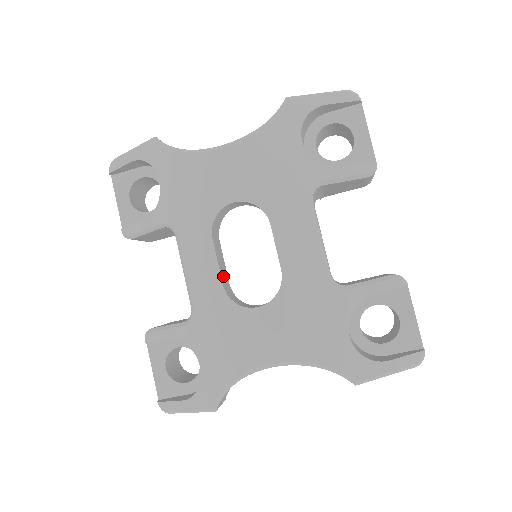
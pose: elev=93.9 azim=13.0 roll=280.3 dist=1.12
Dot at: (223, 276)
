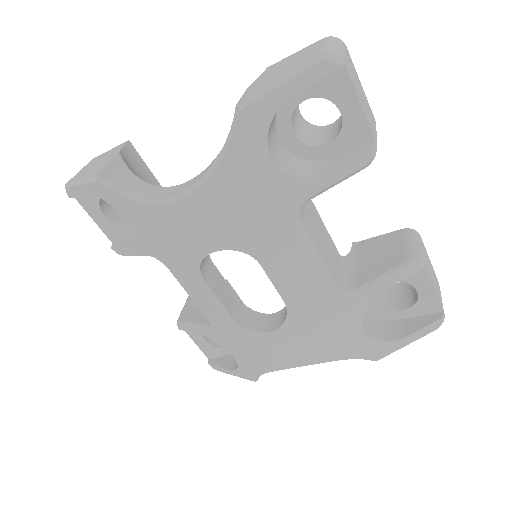
Dot at: (228, 303)
